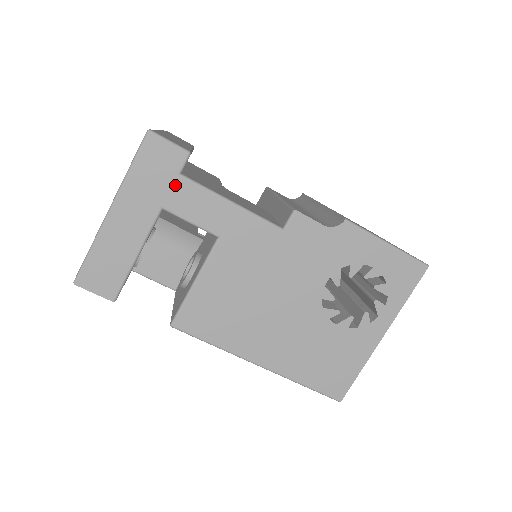
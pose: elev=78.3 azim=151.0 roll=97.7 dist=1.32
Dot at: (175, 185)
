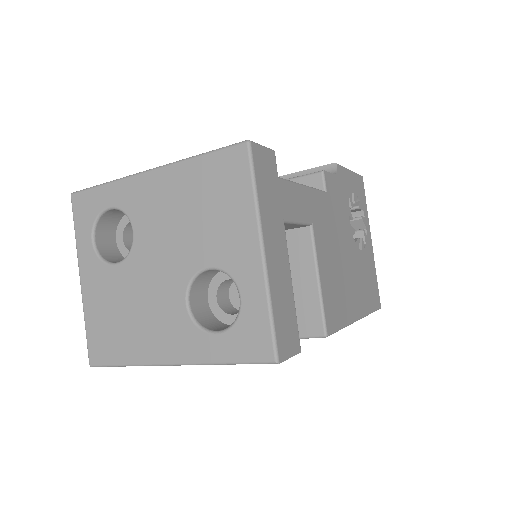
Dot at: (281, 190)
